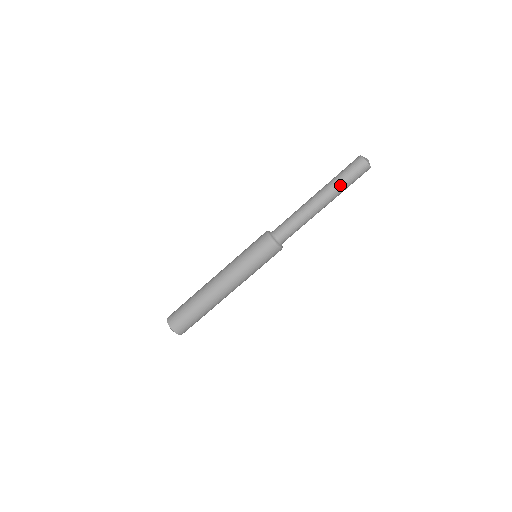
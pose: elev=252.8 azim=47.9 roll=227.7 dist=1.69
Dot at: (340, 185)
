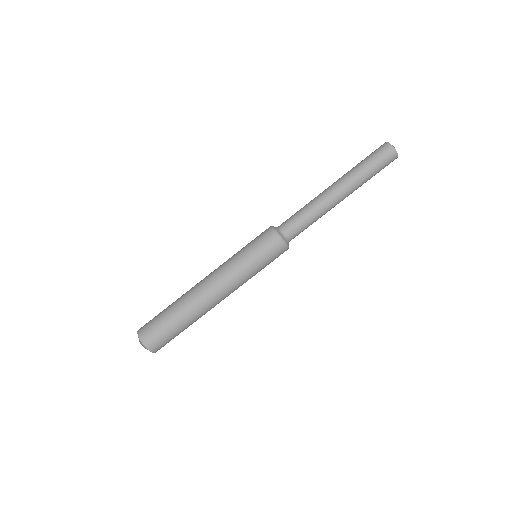
Dot at: (366, 179)
